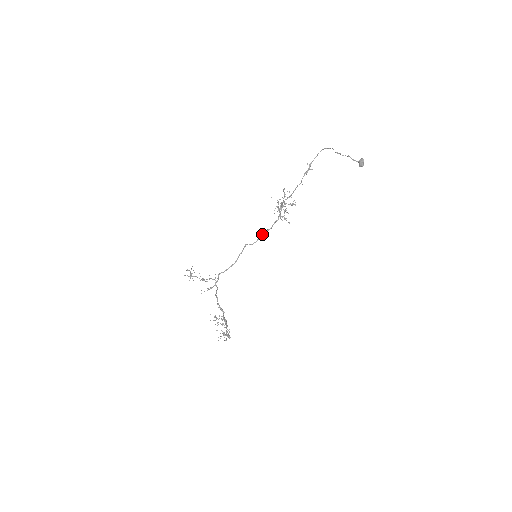
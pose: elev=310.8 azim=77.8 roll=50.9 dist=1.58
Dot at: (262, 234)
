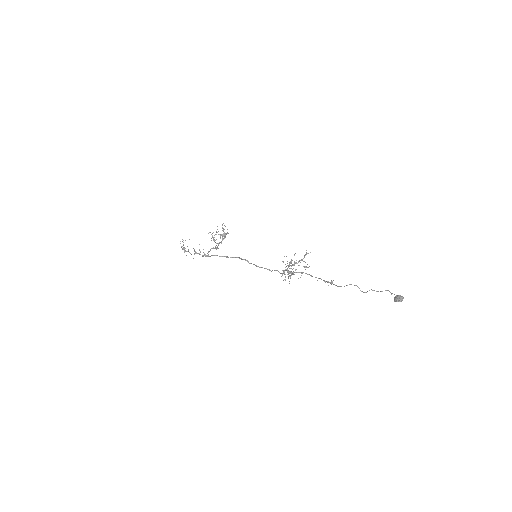
Dot at: (261, 267)
